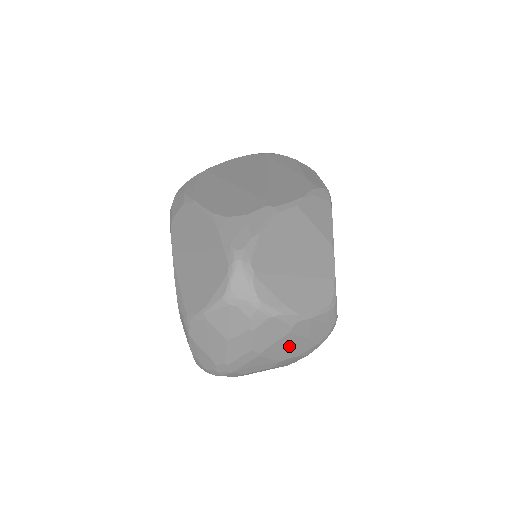
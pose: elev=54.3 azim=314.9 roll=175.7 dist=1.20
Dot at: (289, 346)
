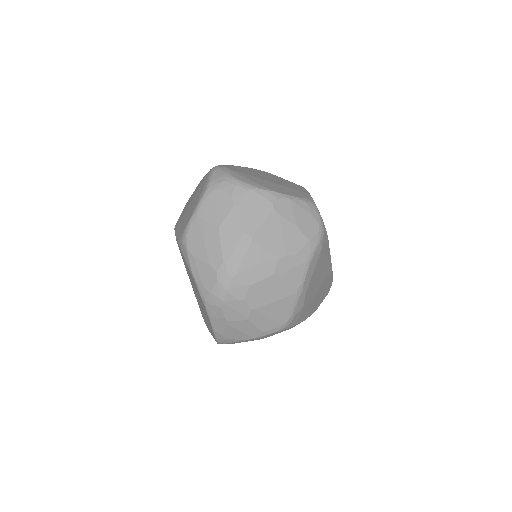
Dot at: (279, 233)
